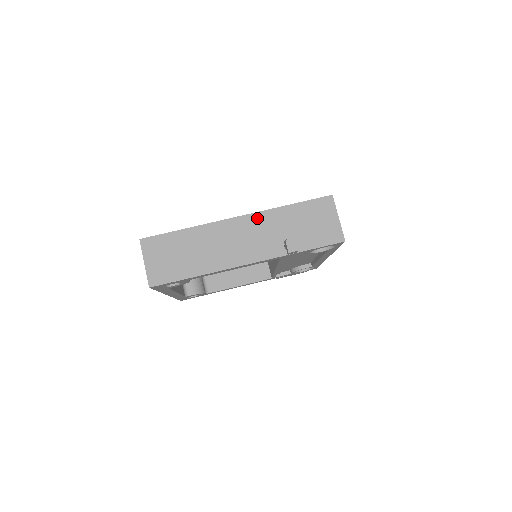
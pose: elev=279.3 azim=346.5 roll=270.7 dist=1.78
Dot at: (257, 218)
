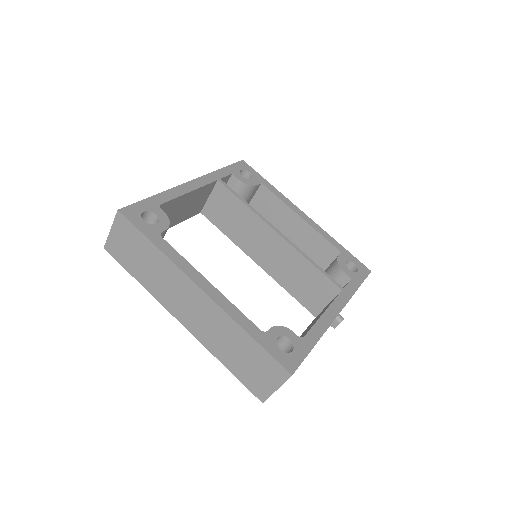
Dot at: occluded
